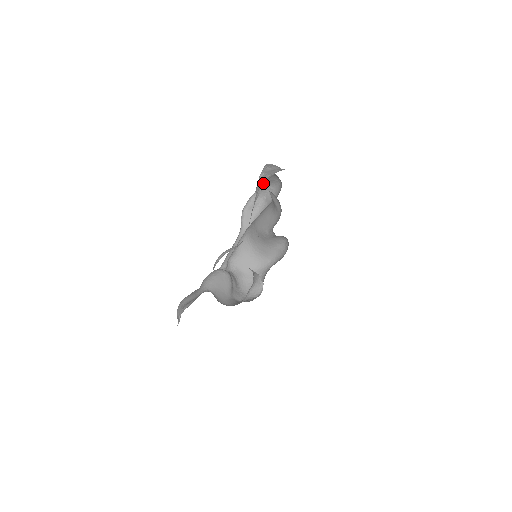
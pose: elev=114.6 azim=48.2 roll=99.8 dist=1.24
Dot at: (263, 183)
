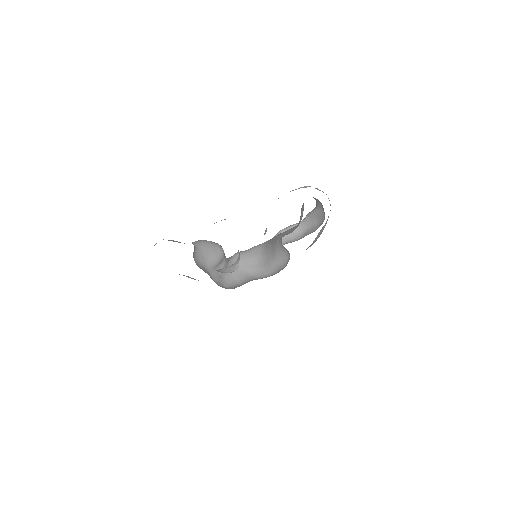
Dot at: occluded
